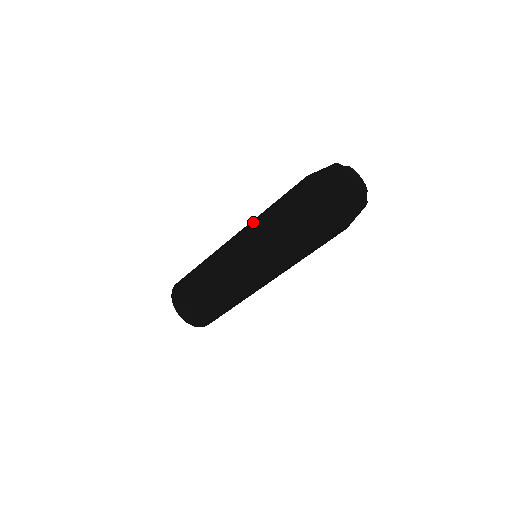
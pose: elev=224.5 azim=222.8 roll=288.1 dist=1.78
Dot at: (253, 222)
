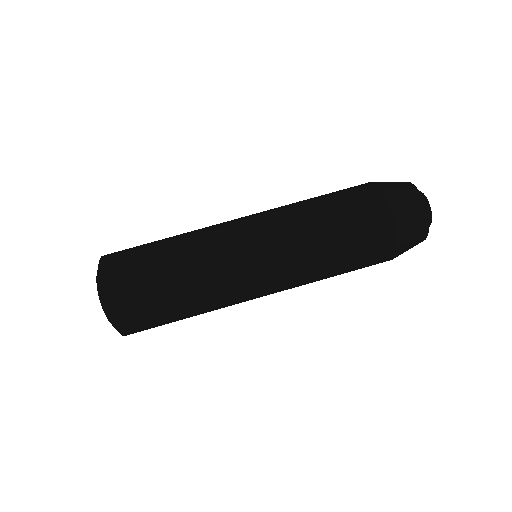
Dot at: (282, 206)
